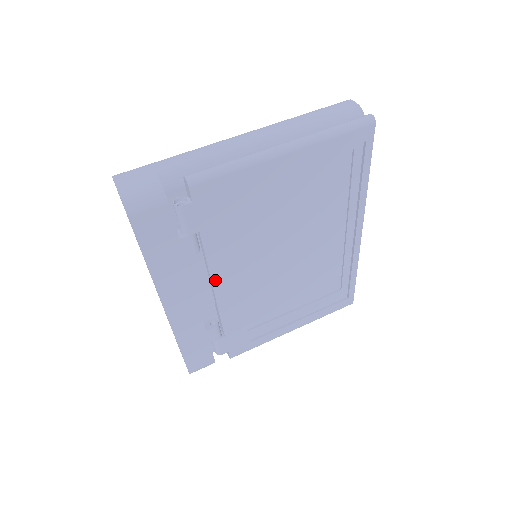
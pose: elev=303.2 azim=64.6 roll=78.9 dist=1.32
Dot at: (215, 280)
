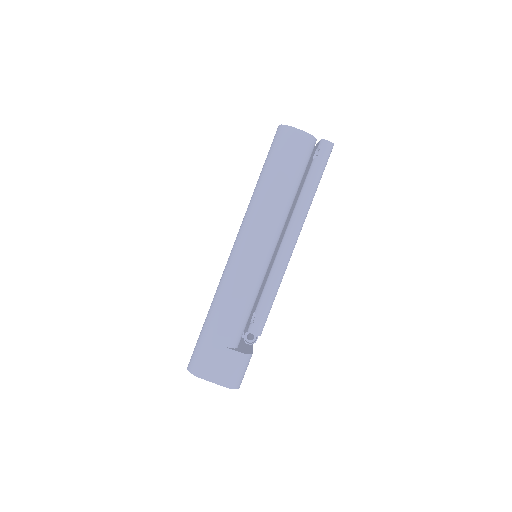
Dot at: occluded
